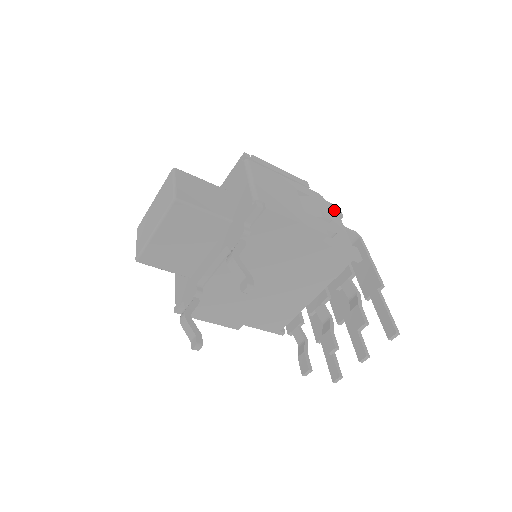
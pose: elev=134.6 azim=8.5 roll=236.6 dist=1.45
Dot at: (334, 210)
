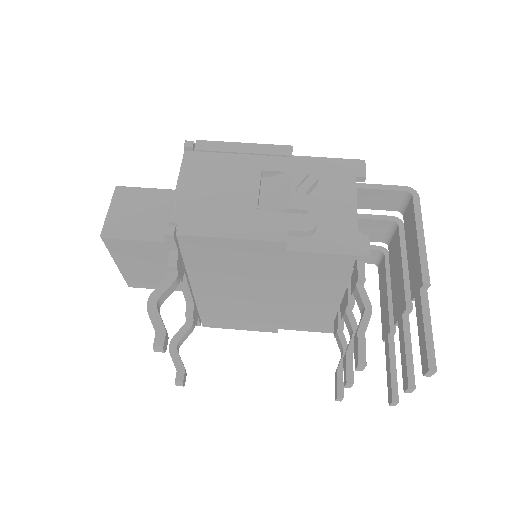
Dot at: (348, 172)
